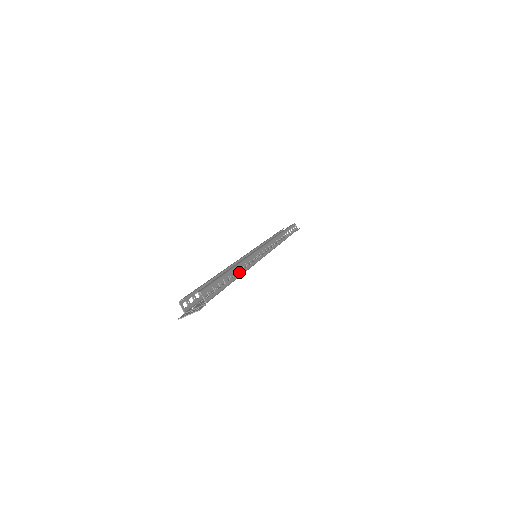
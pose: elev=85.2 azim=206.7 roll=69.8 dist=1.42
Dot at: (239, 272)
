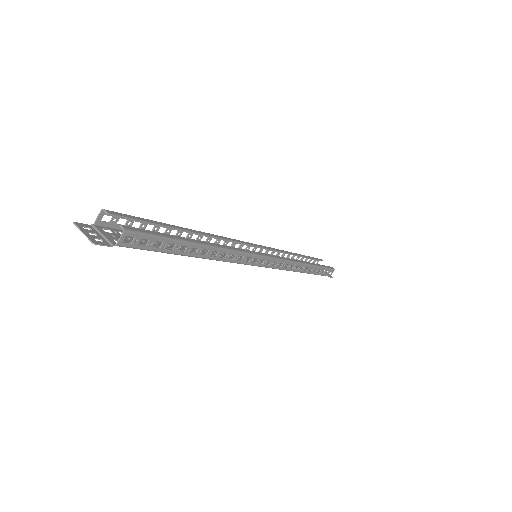
Dot at: (207, 254)
